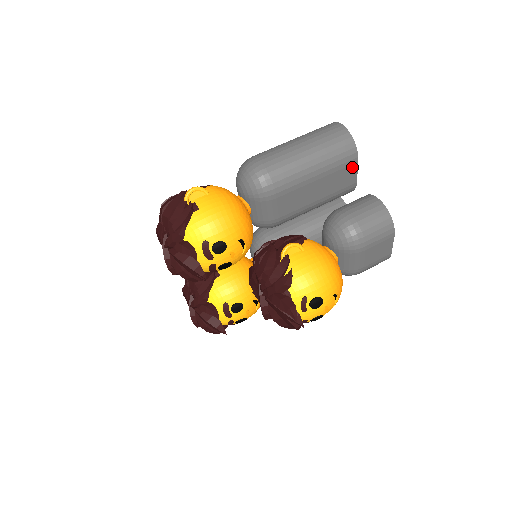
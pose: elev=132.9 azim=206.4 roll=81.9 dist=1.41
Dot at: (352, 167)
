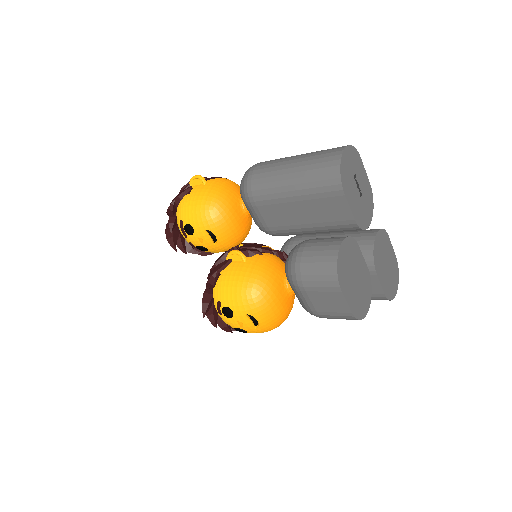
Dot at: (339, 199)
